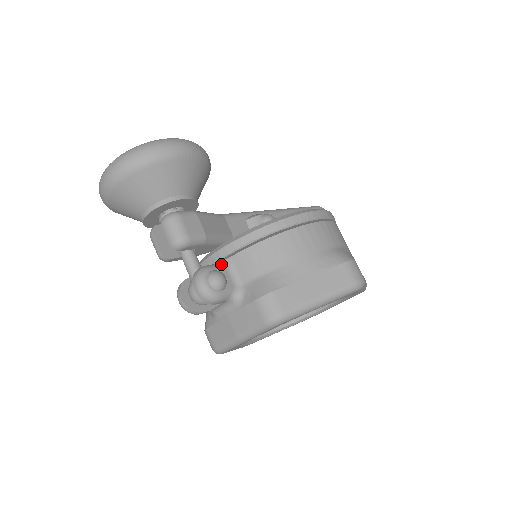
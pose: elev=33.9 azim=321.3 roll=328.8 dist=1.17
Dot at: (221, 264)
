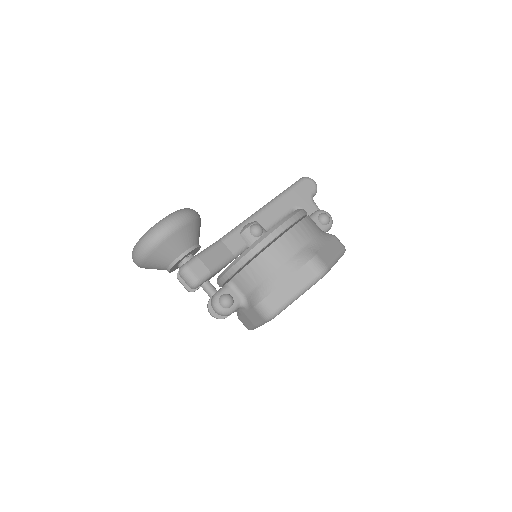
Dot at: (227, 286)
